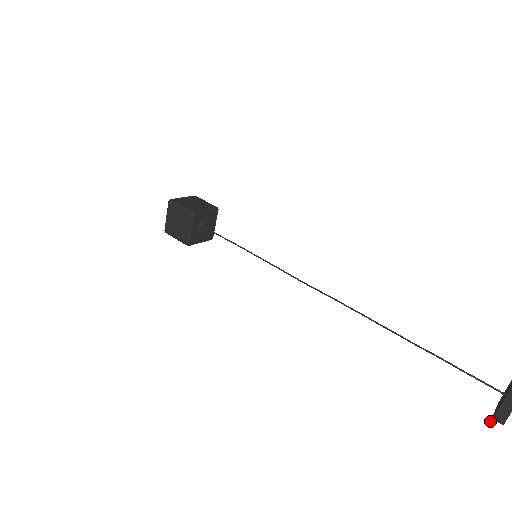
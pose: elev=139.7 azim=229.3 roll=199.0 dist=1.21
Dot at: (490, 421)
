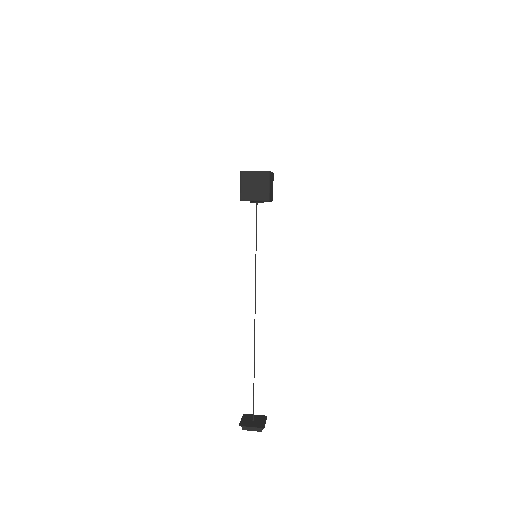
Dot at: (245, 414)
